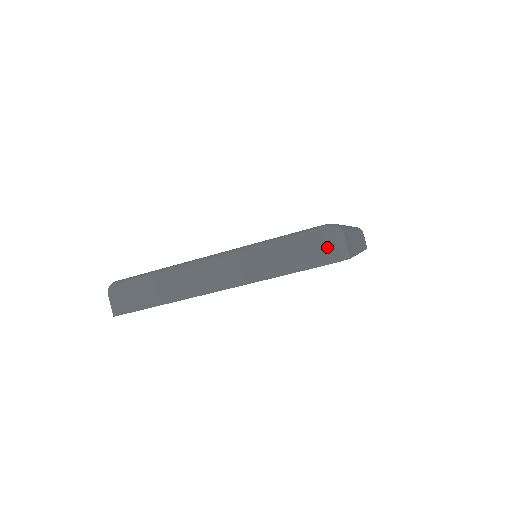
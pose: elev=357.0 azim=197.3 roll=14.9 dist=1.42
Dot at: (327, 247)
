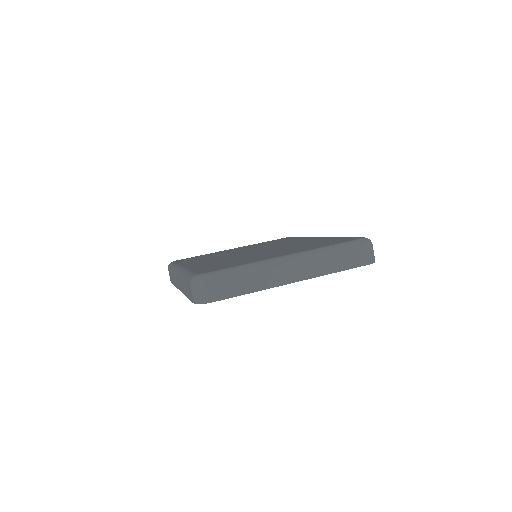
Dot at: (370, 253)
